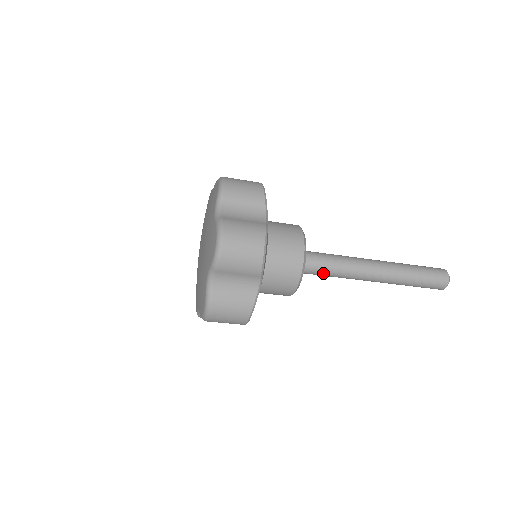
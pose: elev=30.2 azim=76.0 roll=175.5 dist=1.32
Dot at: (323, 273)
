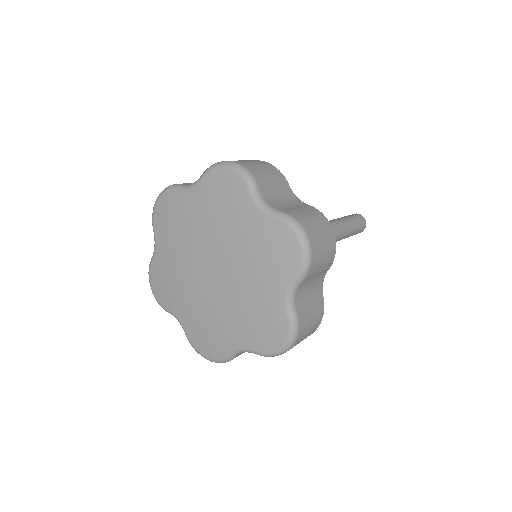
Dot at: occluded
